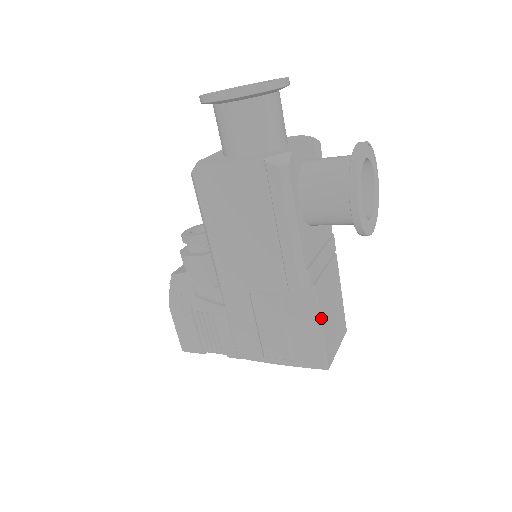
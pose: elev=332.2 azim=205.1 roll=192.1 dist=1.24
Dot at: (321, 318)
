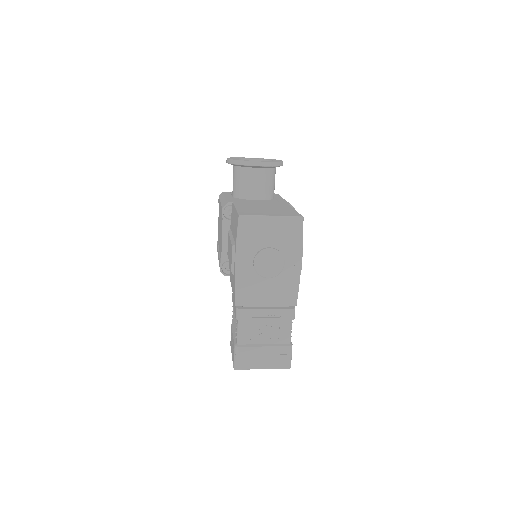
Dot at: (237, 206)
